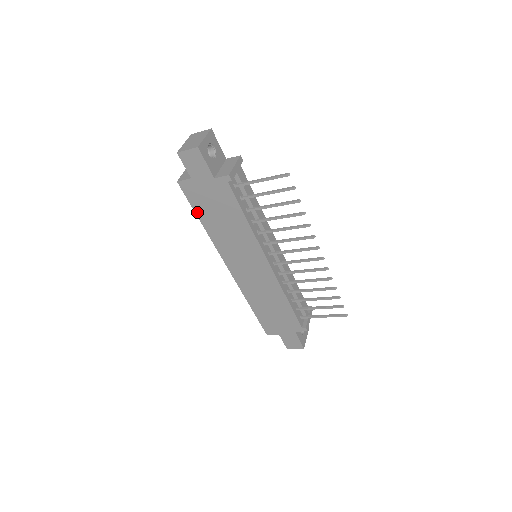
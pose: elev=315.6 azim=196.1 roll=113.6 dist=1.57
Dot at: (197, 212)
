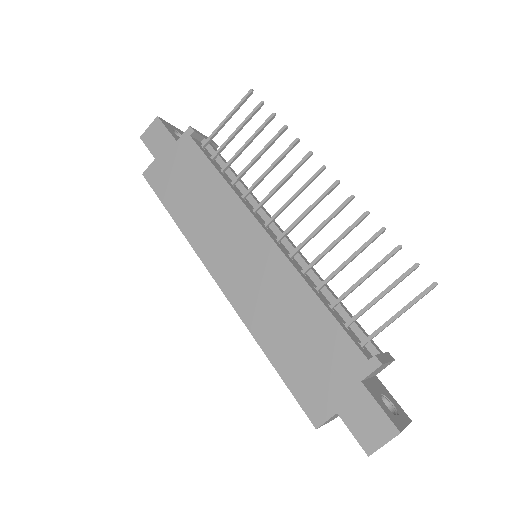
Dot at: (166, 203)
